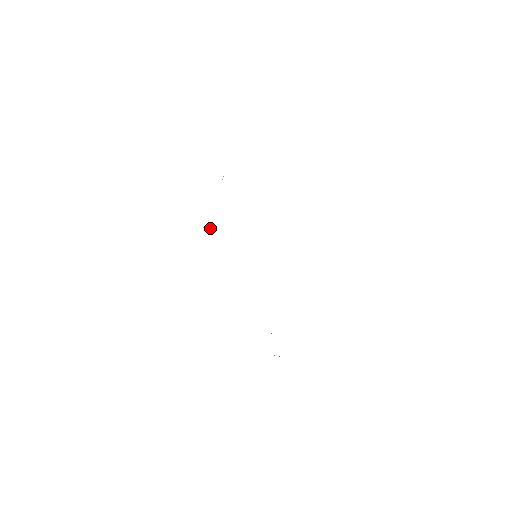
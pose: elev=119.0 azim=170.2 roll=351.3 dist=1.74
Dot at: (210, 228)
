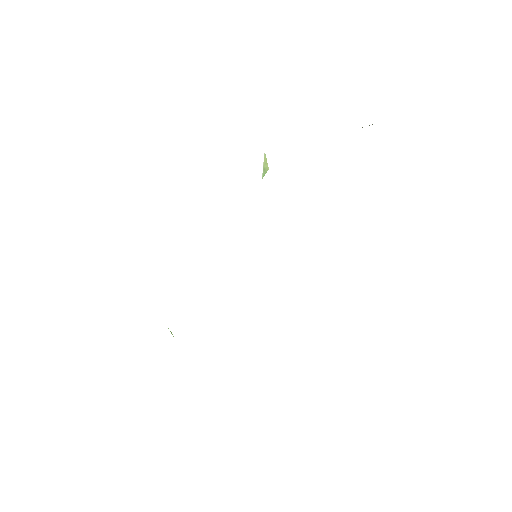
Dot at: occluded
